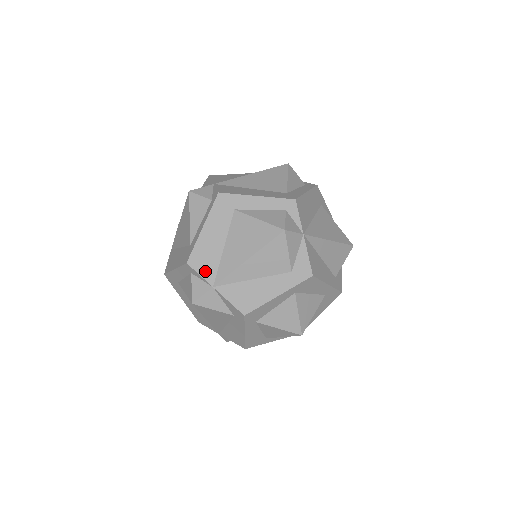
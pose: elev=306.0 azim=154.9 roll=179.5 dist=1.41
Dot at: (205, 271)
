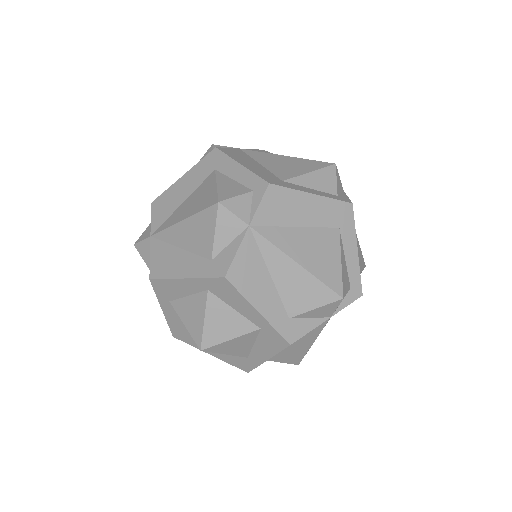
Dot at: (156, 218)
